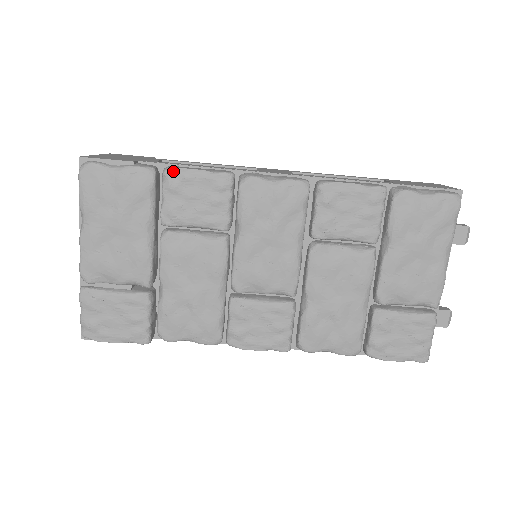
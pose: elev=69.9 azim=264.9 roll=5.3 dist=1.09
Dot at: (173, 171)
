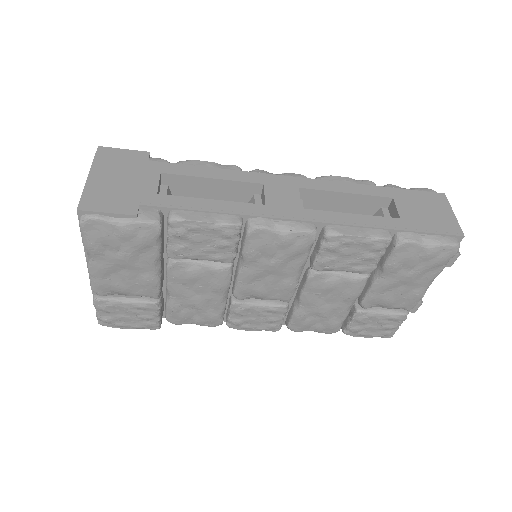
Dot at: (179, 222)
